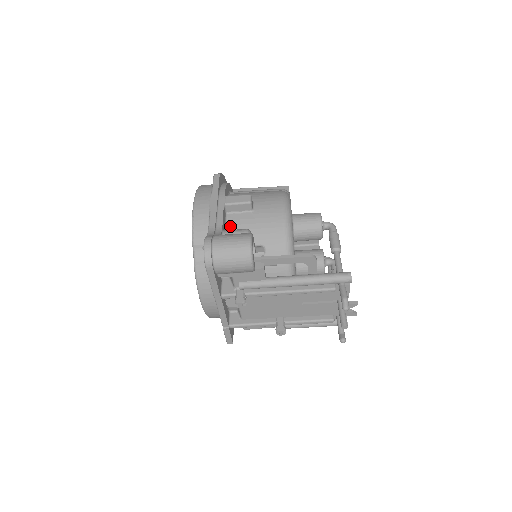
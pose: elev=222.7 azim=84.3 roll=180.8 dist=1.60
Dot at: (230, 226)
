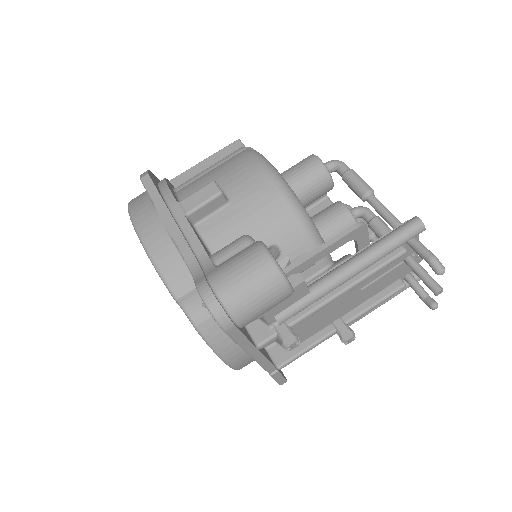
Dot at: (211, 242)
